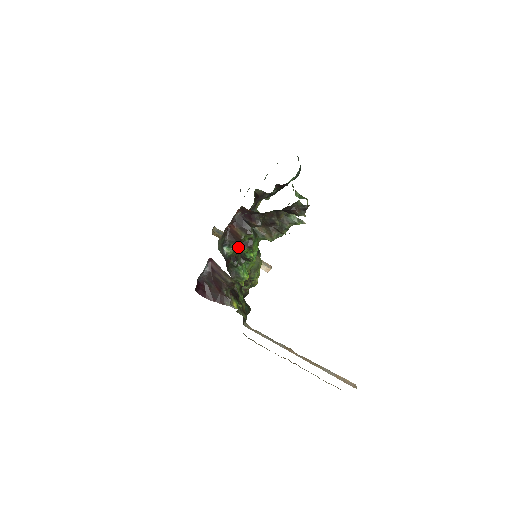
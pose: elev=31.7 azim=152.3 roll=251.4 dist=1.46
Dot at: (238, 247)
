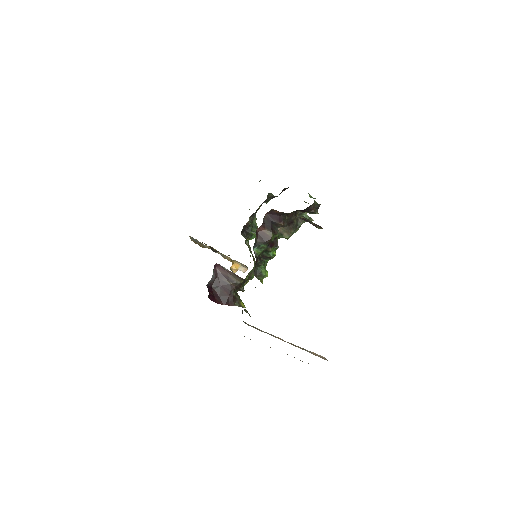
Dot at: (266, 247)
